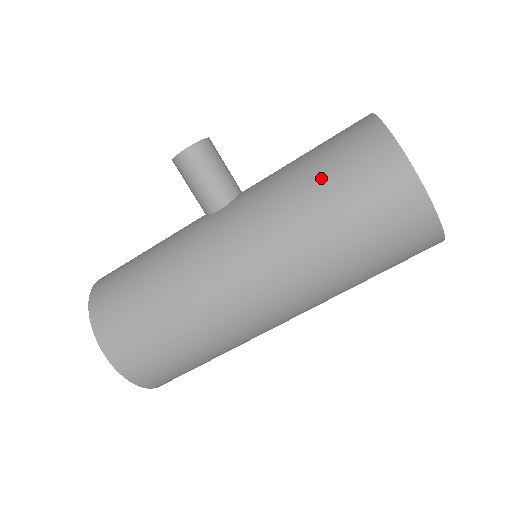
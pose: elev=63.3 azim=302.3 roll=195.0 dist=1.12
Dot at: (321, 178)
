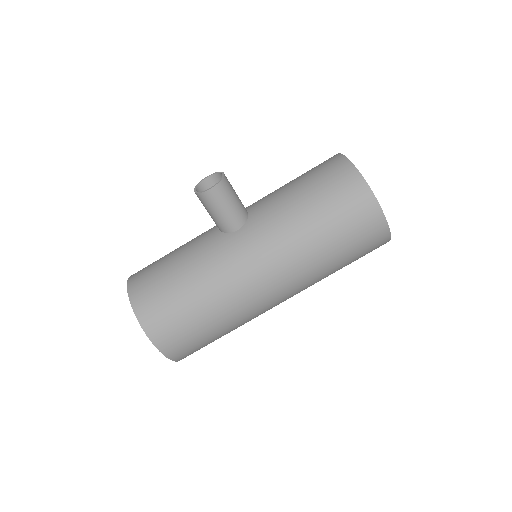
Dot at: (320, 214)
